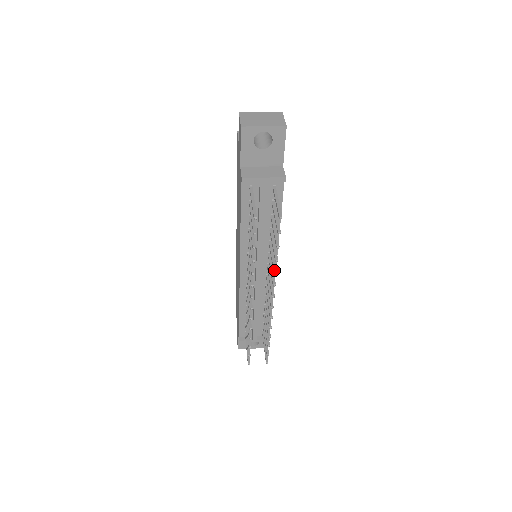
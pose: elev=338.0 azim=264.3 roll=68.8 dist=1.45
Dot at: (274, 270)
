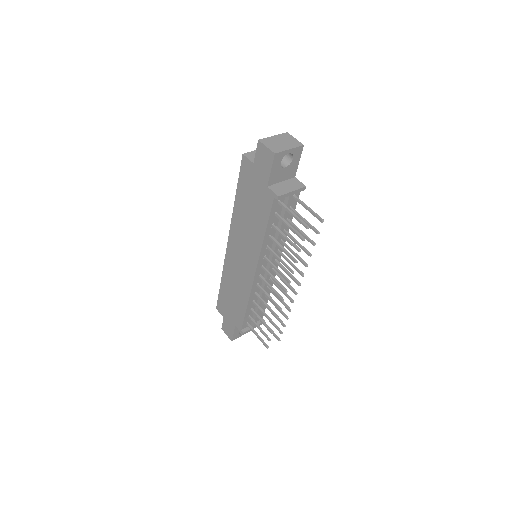
Dot at: (305, 263)
